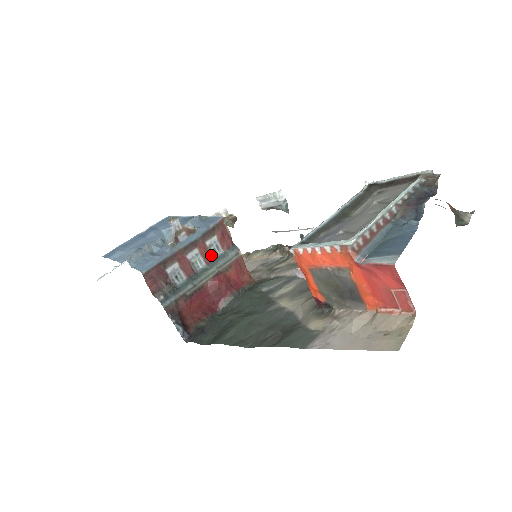
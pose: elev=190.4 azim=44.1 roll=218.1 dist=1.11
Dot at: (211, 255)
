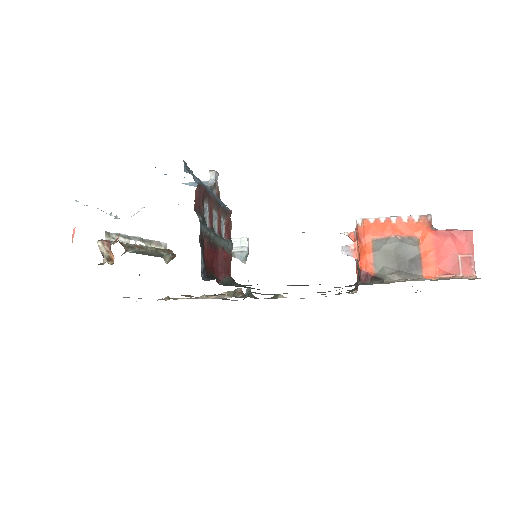
Dot at: (220, 231)
